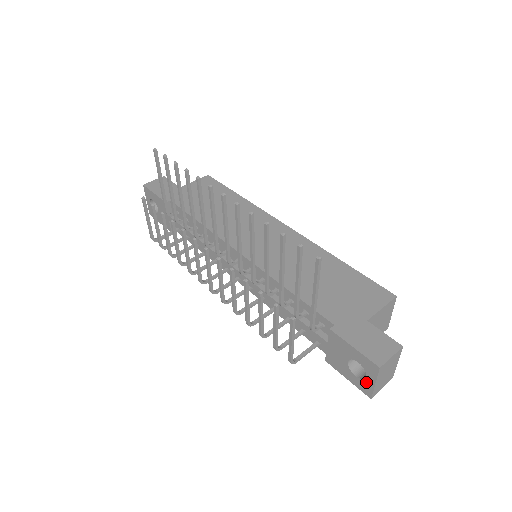
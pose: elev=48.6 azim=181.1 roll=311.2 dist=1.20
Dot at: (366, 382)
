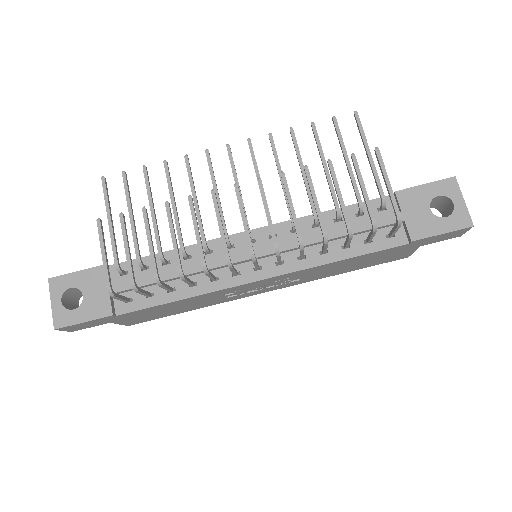
Dot at: (457, 210)
